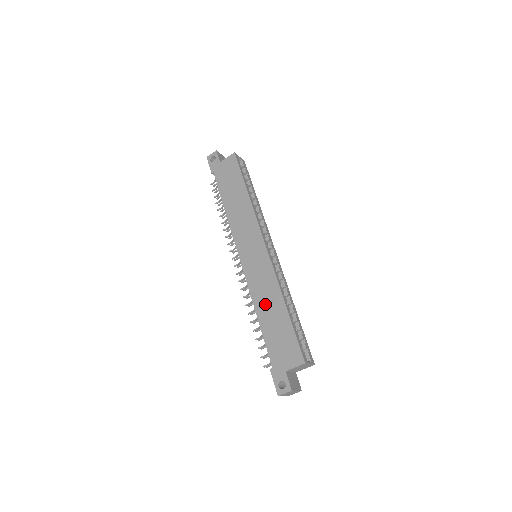
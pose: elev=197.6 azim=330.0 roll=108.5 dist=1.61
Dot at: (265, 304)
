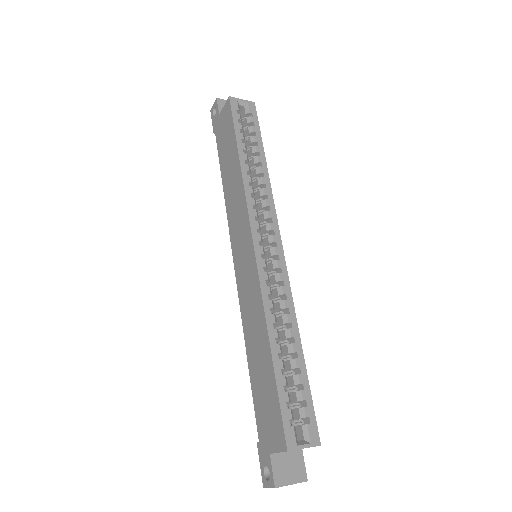
Dot at: (252, 338)
